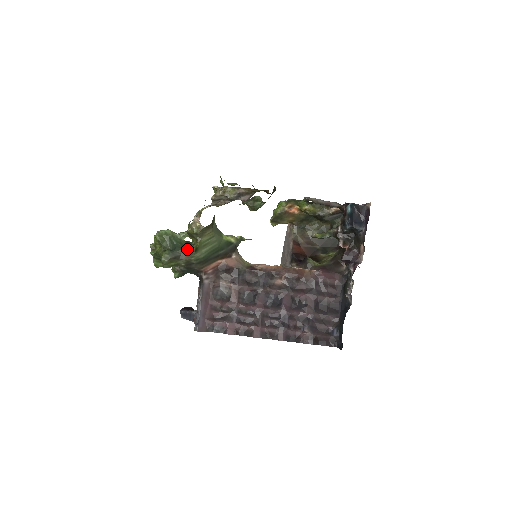
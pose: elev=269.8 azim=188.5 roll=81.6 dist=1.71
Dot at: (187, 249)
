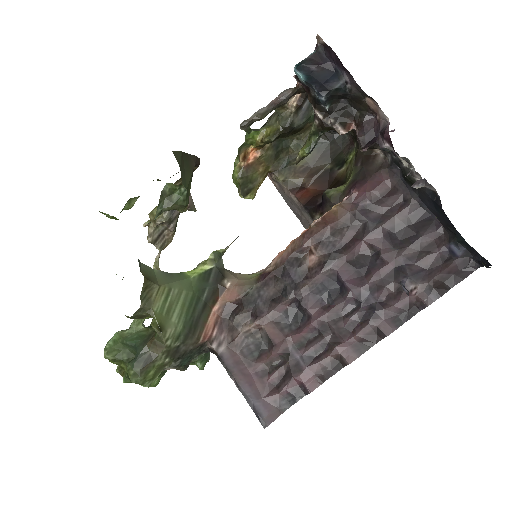
Dot at: (150, 338)
